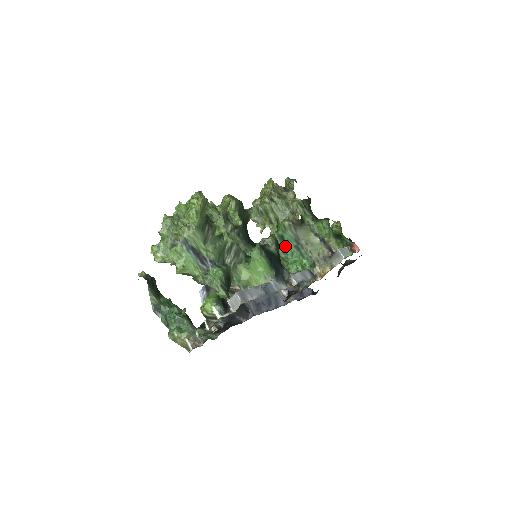
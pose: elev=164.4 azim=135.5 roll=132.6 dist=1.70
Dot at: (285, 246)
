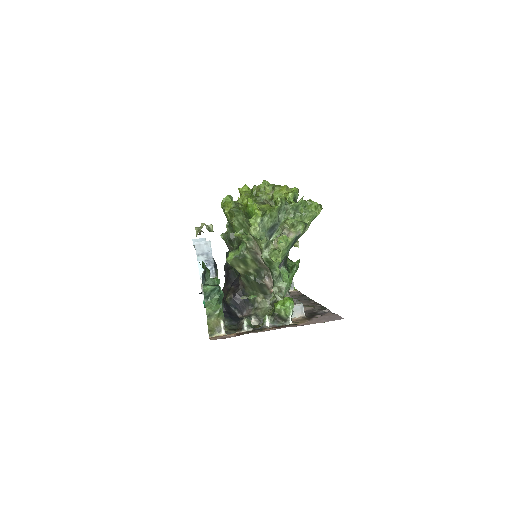
Dot at: occluded
